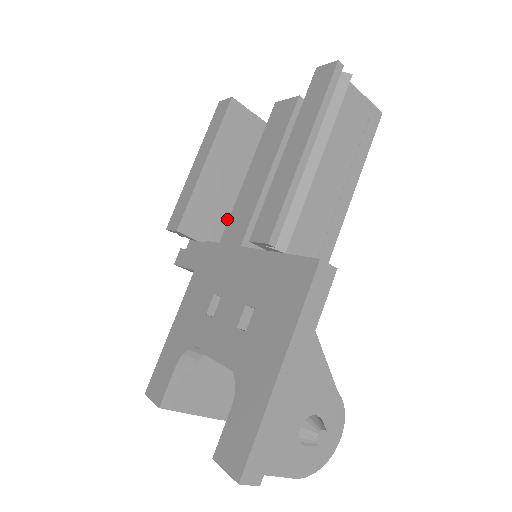
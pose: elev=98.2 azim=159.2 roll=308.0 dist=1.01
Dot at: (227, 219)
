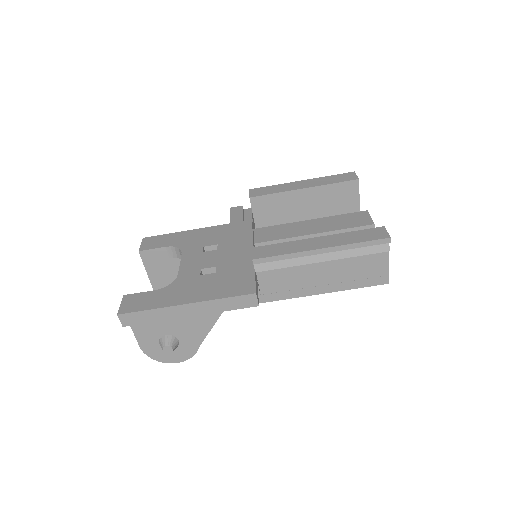
Dot at: (279, 223)
